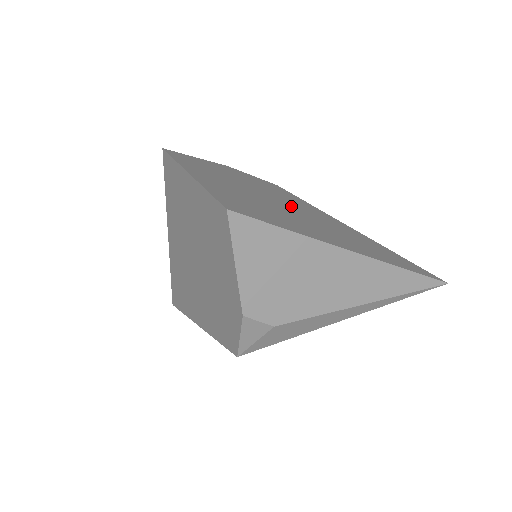
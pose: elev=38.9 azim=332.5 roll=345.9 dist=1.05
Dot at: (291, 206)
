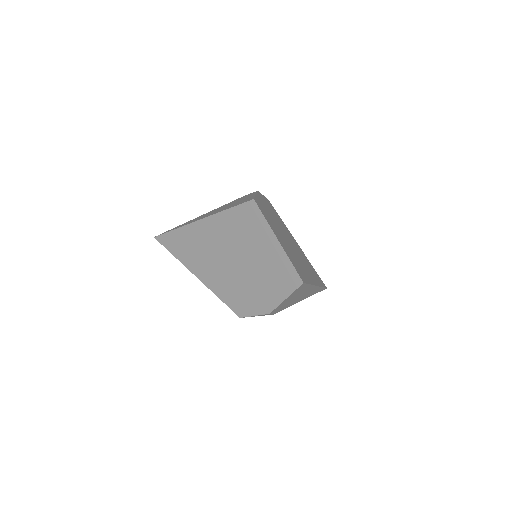
Dot at: (289, 240)
